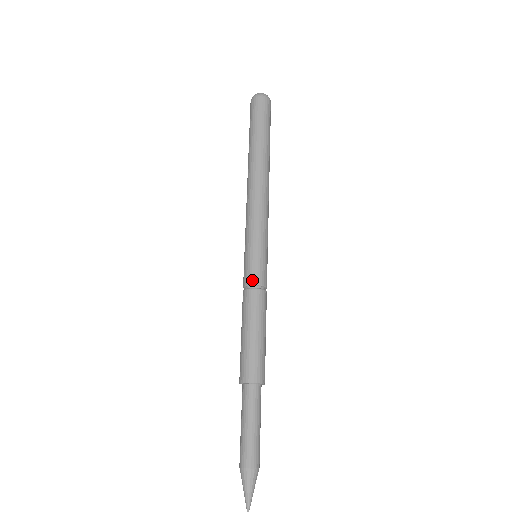
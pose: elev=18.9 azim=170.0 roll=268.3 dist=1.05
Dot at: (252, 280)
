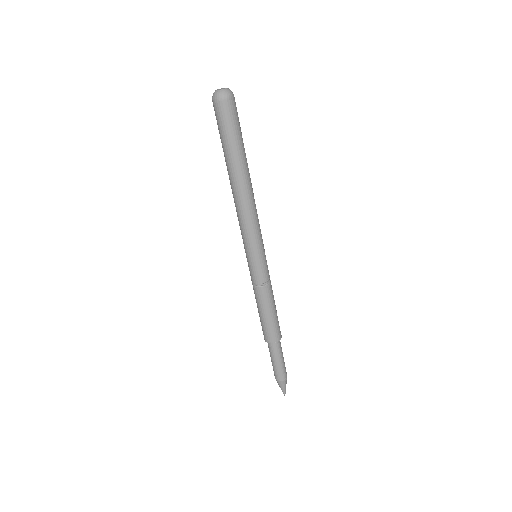
Dot at: (266, 279)
